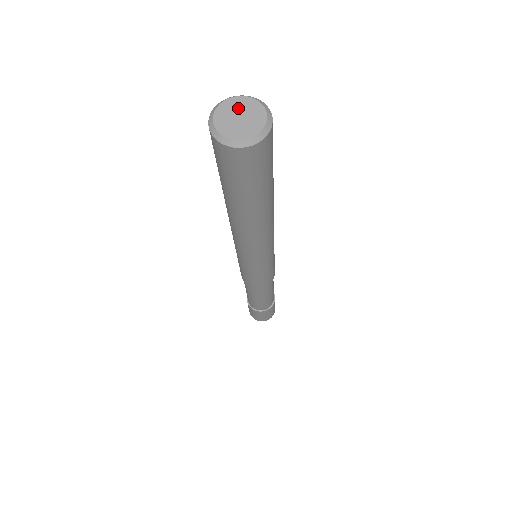
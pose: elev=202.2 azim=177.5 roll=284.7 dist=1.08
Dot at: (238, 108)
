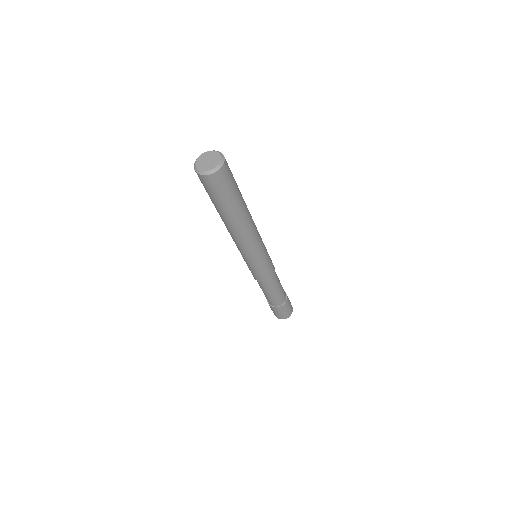
Dot at: (211, 156)
